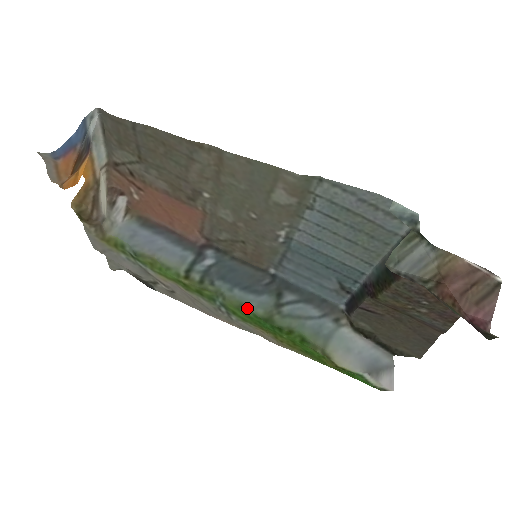
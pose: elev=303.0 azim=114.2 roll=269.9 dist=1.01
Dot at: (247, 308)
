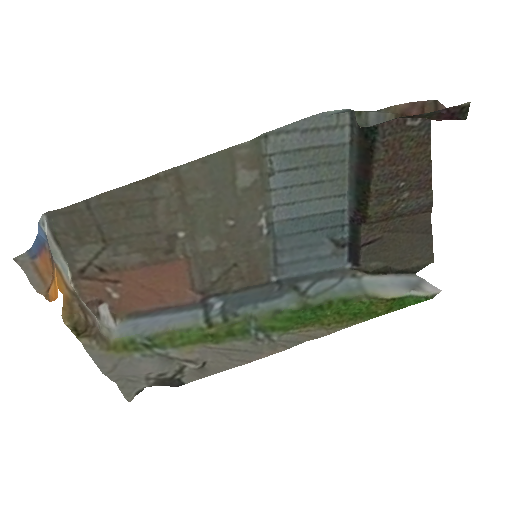
Dot at: (281, 310)
